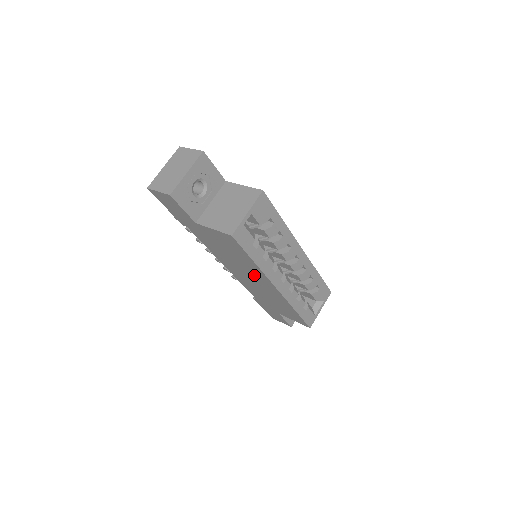
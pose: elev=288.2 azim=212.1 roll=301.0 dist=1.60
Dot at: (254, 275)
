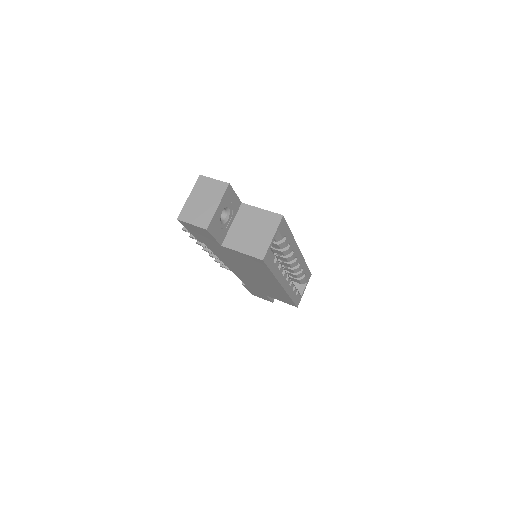
Dot at: (262, 278)
